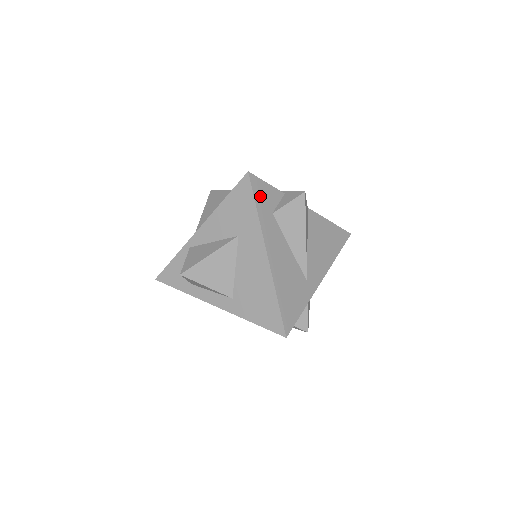
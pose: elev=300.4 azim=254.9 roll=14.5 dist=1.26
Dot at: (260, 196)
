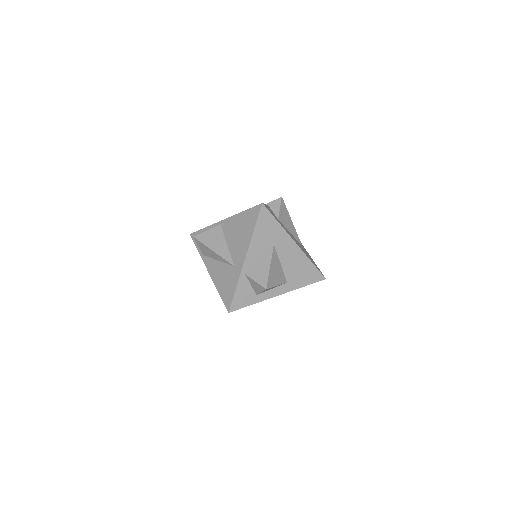
Dot at: (272, 213)
